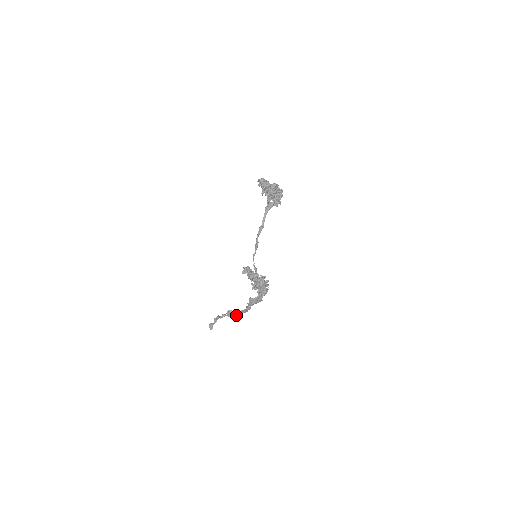
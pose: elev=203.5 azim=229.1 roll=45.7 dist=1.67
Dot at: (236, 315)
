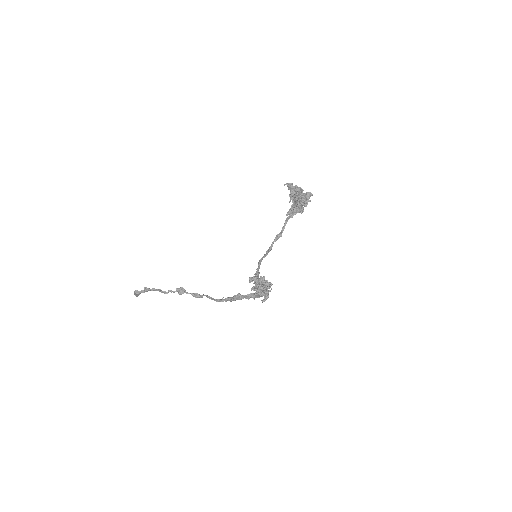
Dot at: (194, 295)
